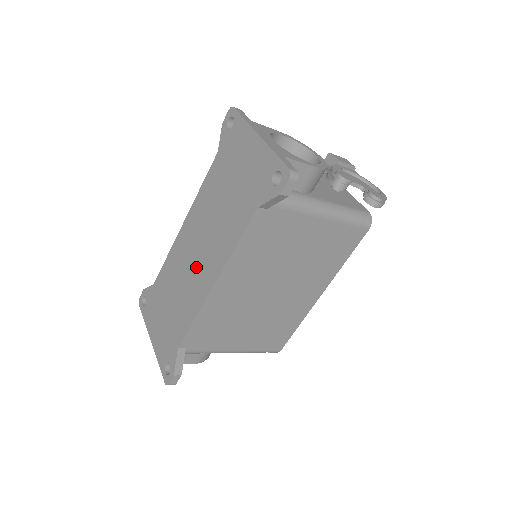
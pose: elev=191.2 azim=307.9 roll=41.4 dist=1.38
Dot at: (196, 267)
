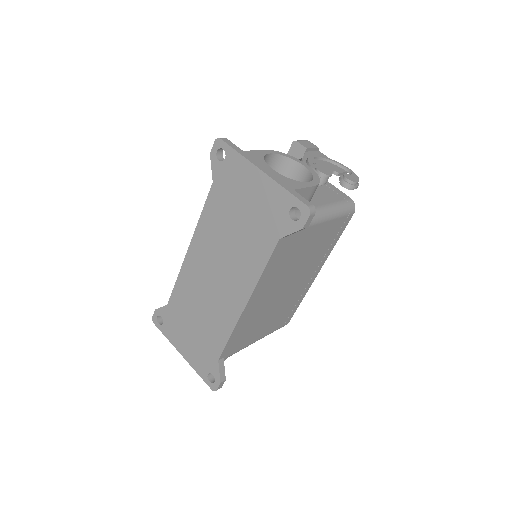
Dot at: (218, 290)
